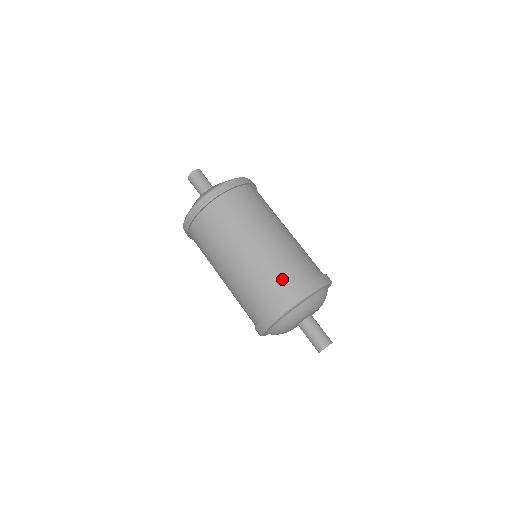
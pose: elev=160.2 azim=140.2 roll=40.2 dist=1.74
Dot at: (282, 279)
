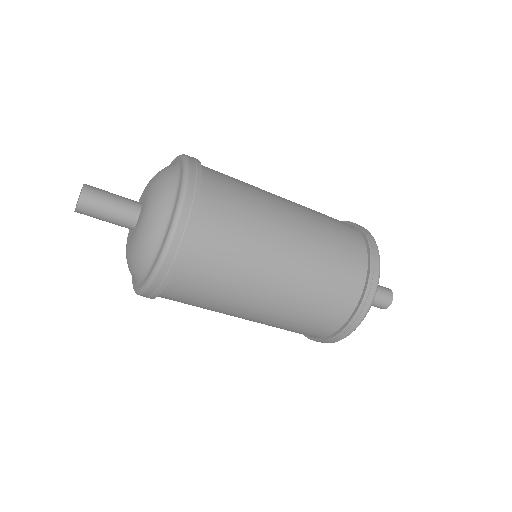
Dot at: (347, 250)
